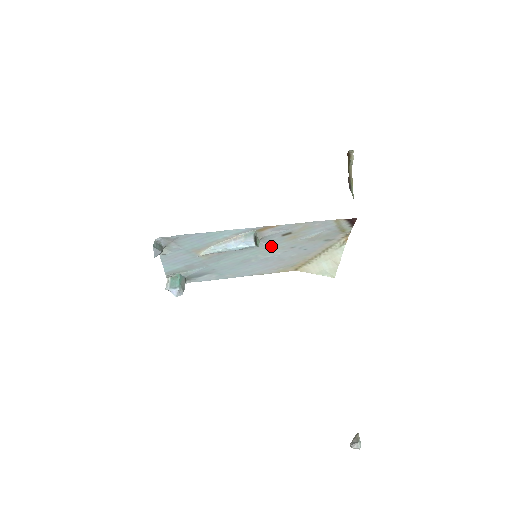
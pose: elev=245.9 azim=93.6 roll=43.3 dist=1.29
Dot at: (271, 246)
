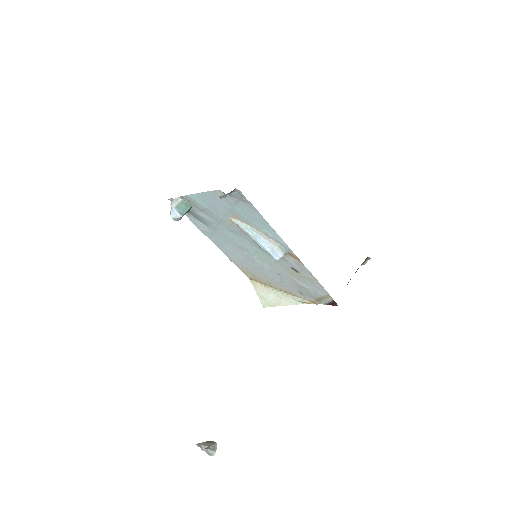
Dot at: (273, 262)
